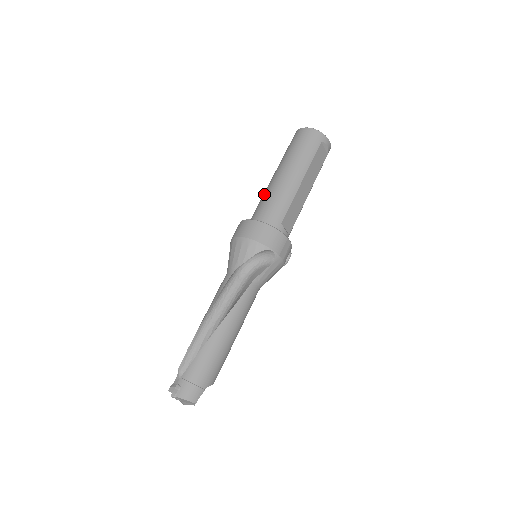
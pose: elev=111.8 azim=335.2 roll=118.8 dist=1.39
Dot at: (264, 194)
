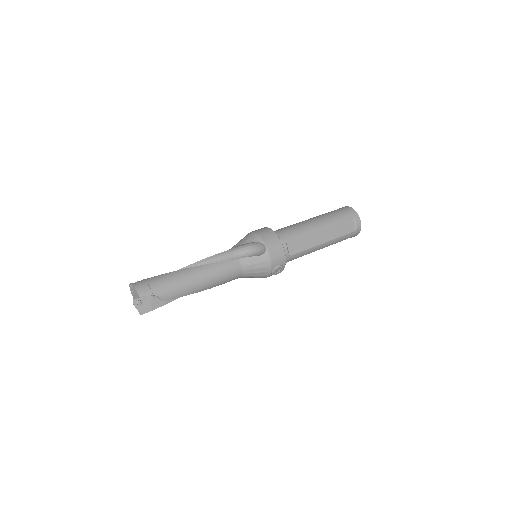
Dot at: occluded
